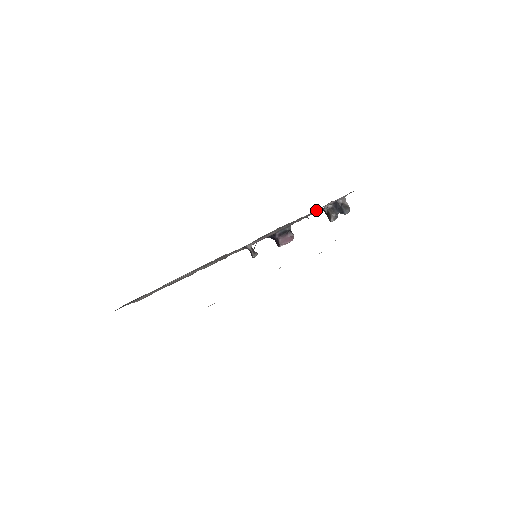
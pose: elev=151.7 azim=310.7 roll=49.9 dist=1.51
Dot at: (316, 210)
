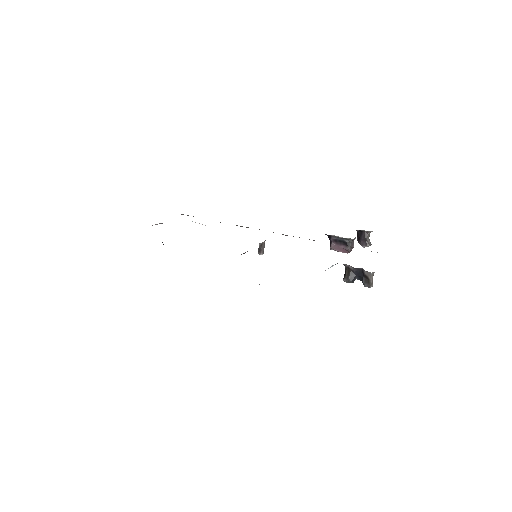
Dot at: occluded
